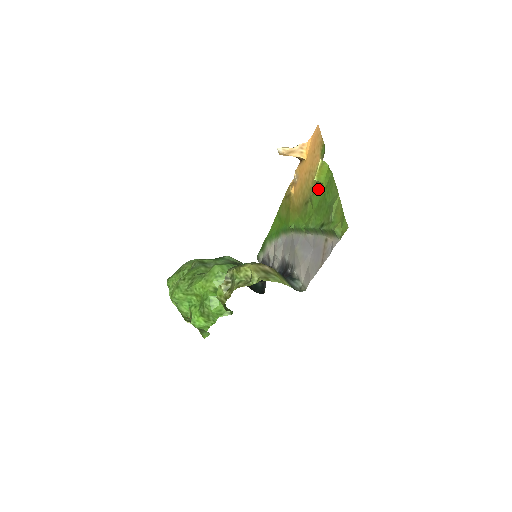
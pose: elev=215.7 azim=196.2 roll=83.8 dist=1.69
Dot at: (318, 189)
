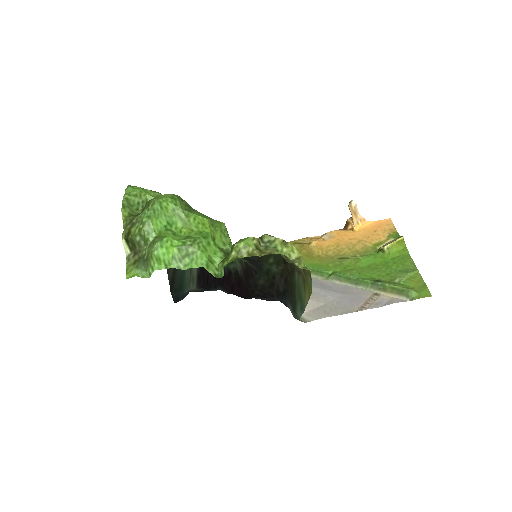
Dot at: (376, 255)
